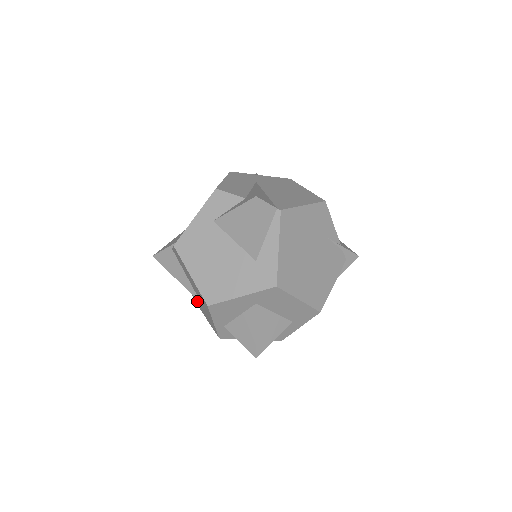
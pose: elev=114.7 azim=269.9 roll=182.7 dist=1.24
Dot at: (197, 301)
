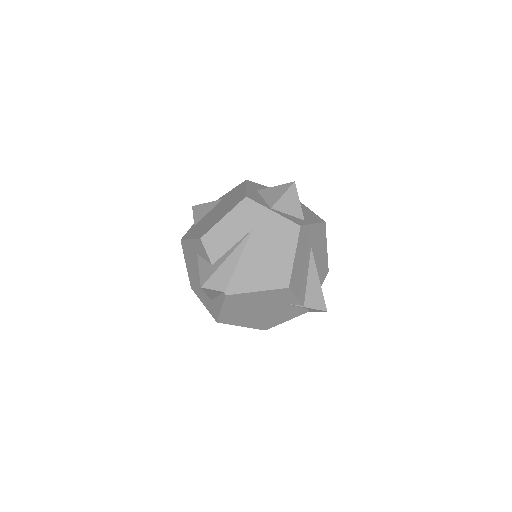
Dot at: occluded
